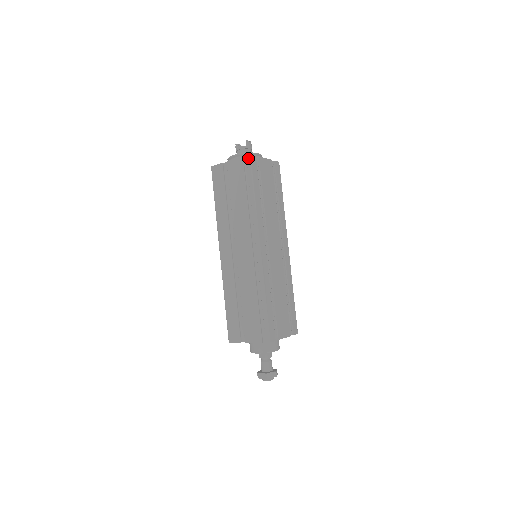
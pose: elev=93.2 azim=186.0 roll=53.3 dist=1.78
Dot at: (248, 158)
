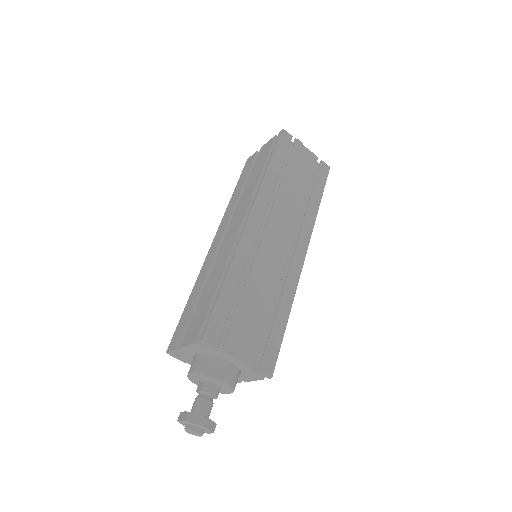
Dot at: (280, 133)
